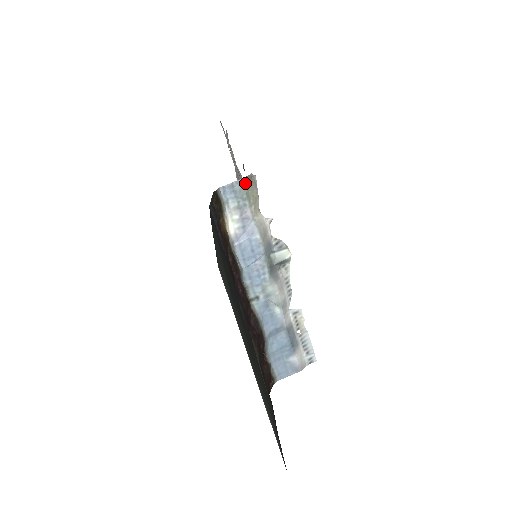
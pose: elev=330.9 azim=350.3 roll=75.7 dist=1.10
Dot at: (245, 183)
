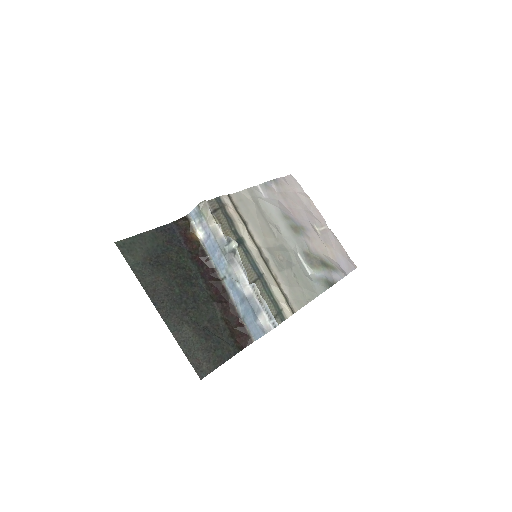
Dot at: (199, 207)
